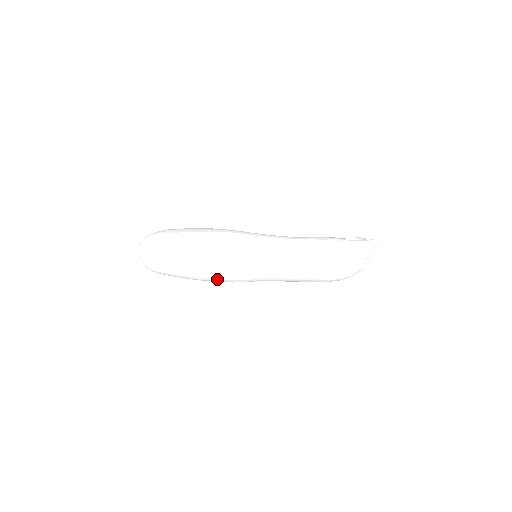
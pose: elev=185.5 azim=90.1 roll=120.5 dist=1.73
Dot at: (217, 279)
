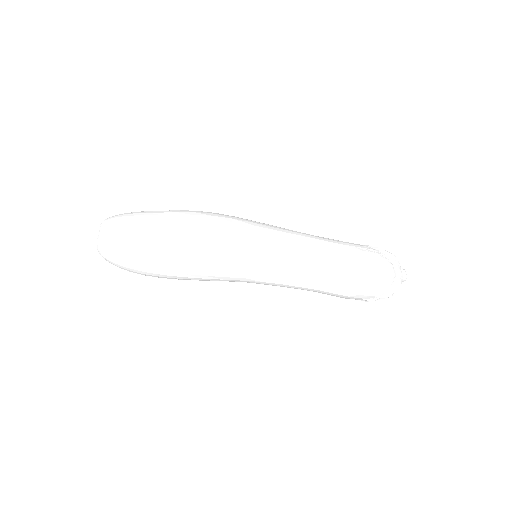
Dot at: (206, 253)
